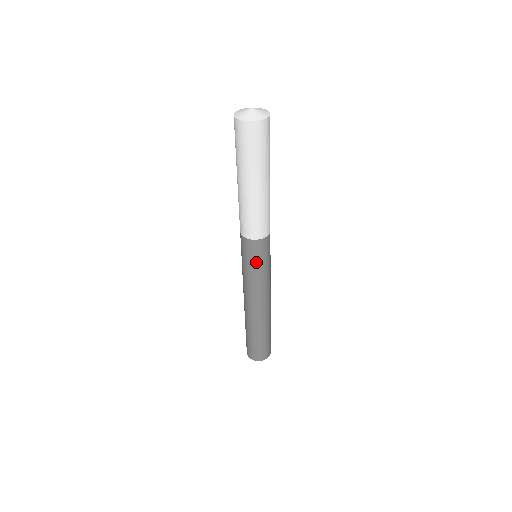
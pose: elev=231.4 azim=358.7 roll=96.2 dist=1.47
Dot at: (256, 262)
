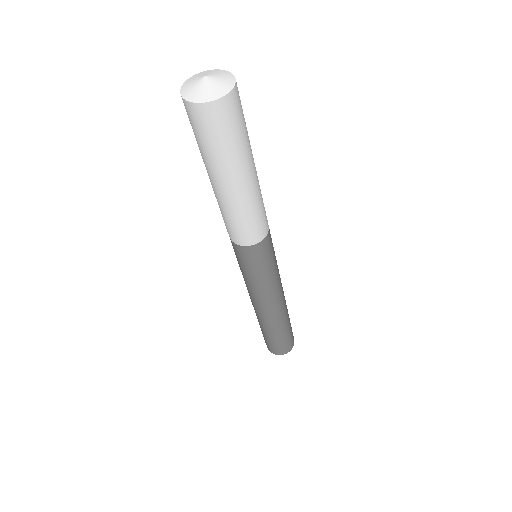
Dot at: (267, 264)
